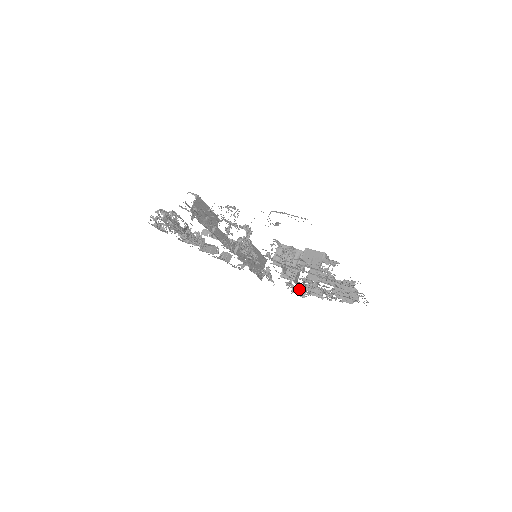
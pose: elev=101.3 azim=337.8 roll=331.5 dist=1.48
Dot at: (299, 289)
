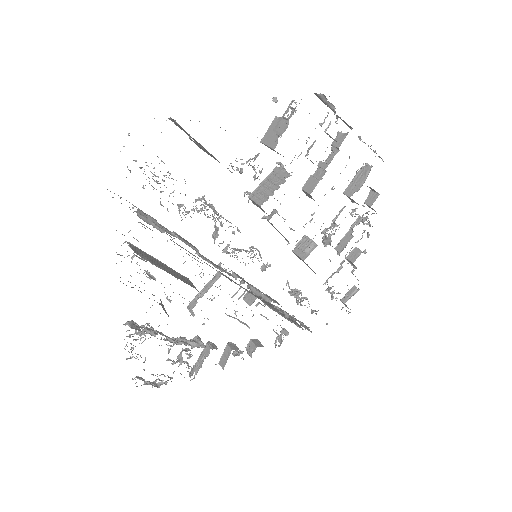
Dot at: (339, 270)
